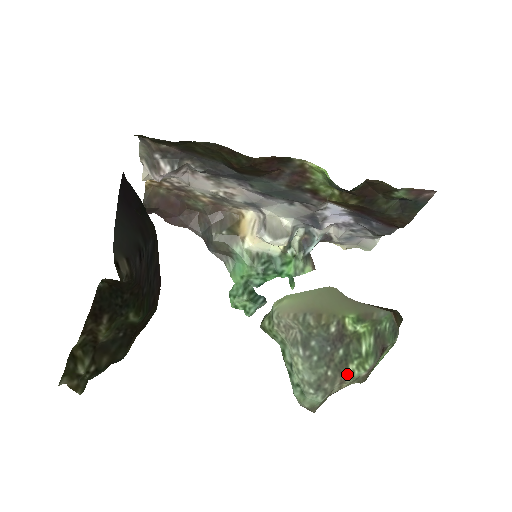
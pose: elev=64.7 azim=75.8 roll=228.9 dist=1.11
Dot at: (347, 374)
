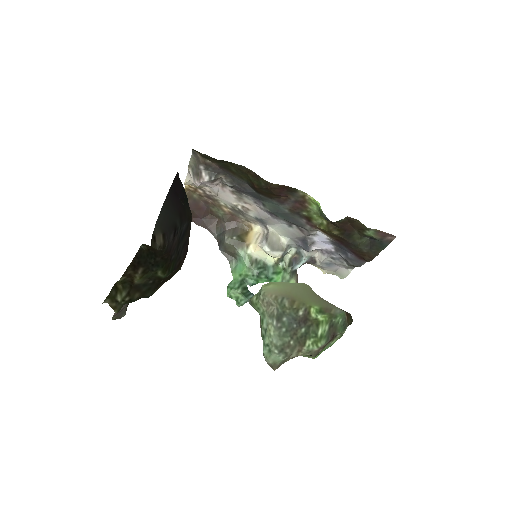
Dot at: (304, 346)
